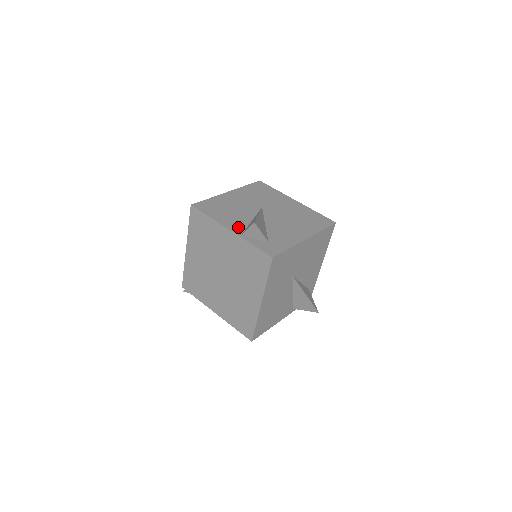
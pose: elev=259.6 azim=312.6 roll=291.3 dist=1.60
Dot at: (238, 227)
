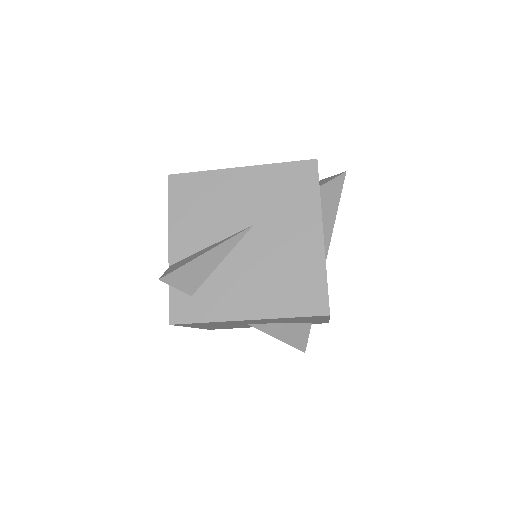
Dot at: (182, 248)
